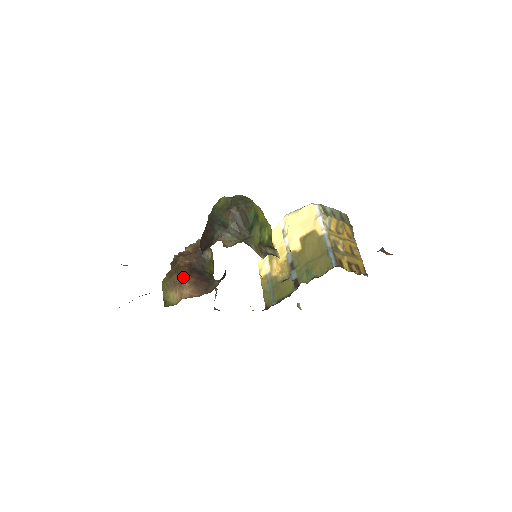
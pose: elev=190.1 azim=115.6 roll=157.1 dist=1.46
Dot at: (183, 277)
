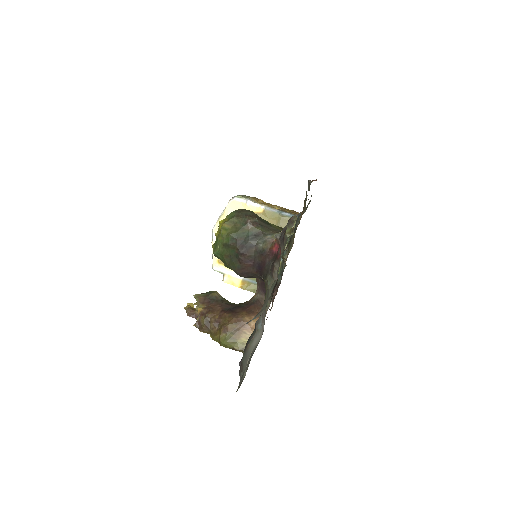
Dot at: (237, 318)
